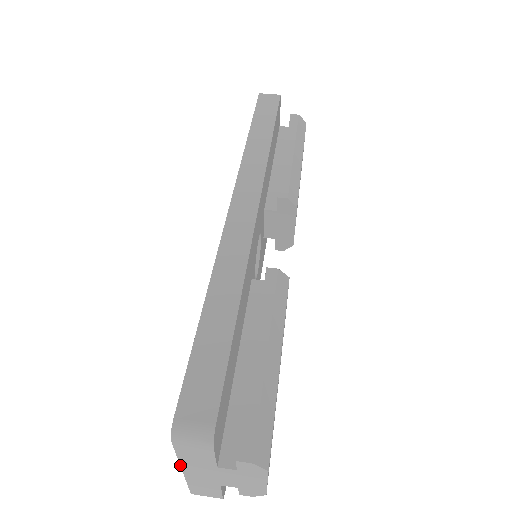
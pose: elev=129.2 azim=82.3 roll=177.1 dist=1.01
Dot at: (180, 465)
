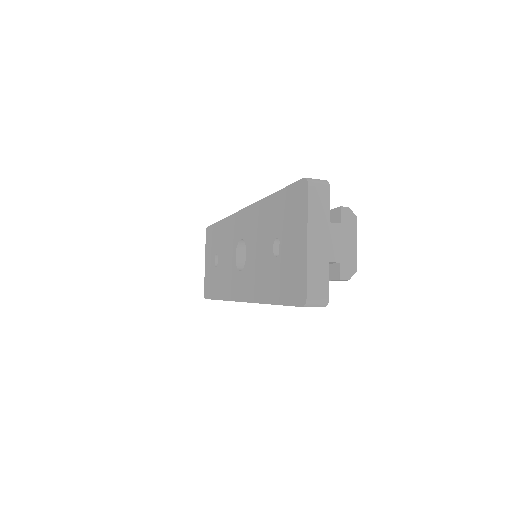
Dot at: (307, 228)
